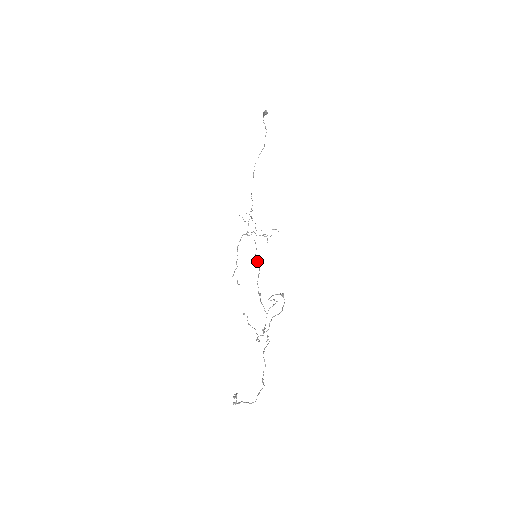
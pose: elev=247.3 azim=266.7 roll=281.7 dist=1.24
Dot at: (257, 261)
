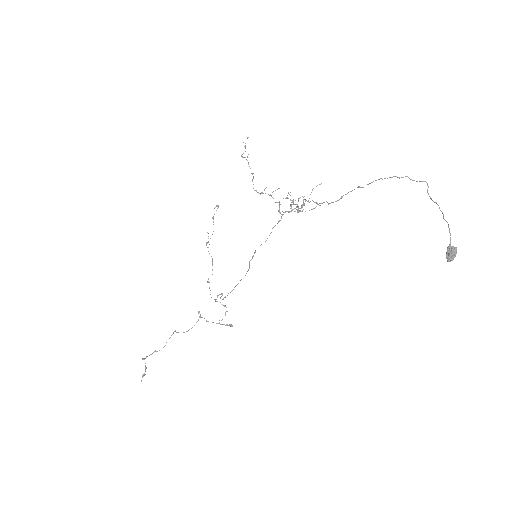
Dot at: (249, 268)
